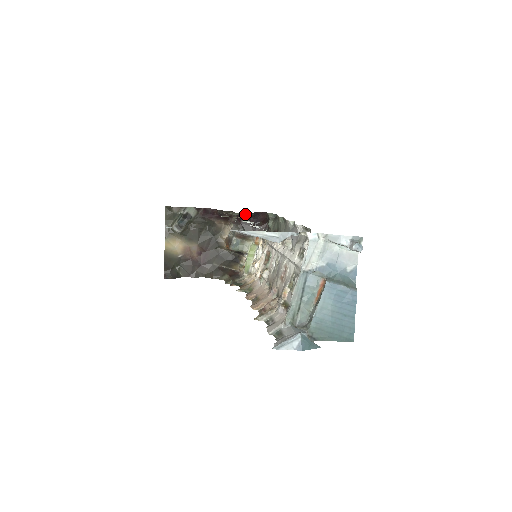
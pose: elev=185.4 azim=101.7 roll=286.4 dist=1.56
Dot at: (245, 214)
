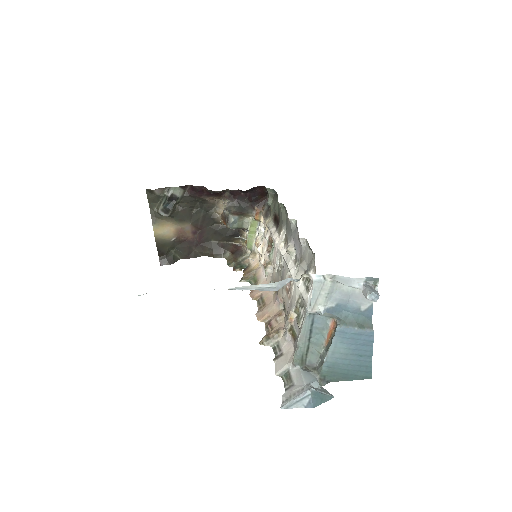
Dot at: (239, 190)
